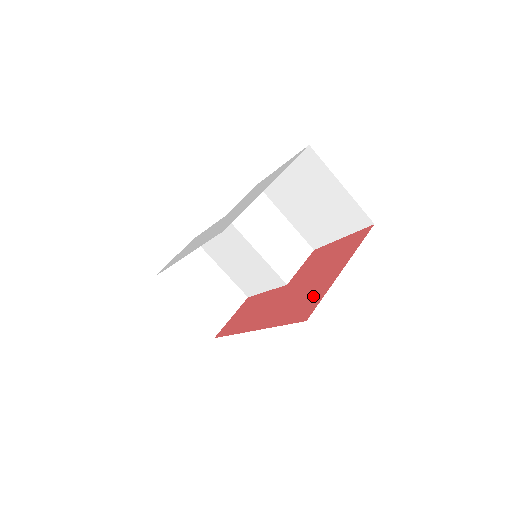
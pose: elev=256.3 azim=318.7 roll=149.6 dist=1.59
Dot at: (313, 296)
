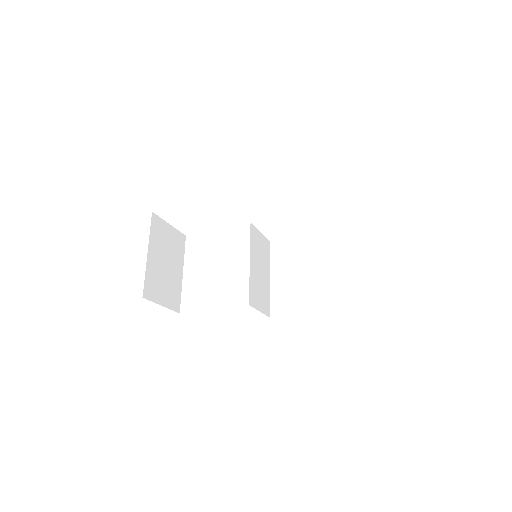
Dot at: occluded
